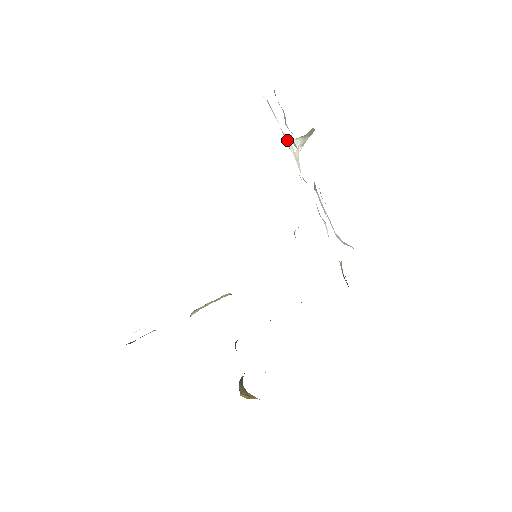
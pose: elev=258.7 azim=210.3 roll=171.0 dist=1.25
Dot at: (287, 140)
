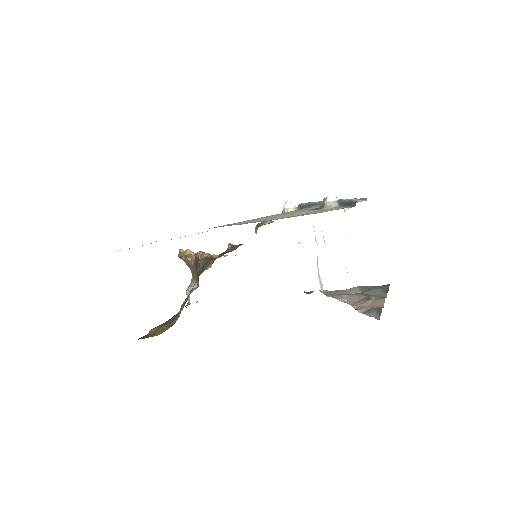
Dot at: occluded
